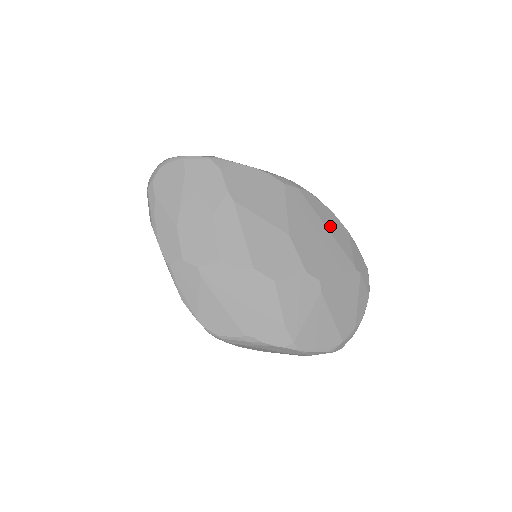
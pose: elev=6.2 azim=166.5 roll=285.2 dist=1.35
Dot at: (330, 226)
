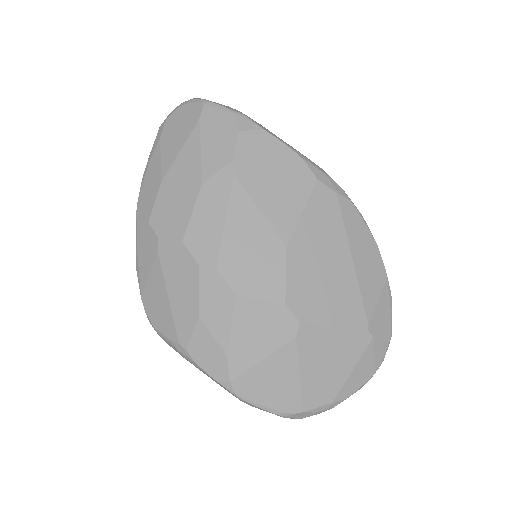
Dot at: (360, 259)
